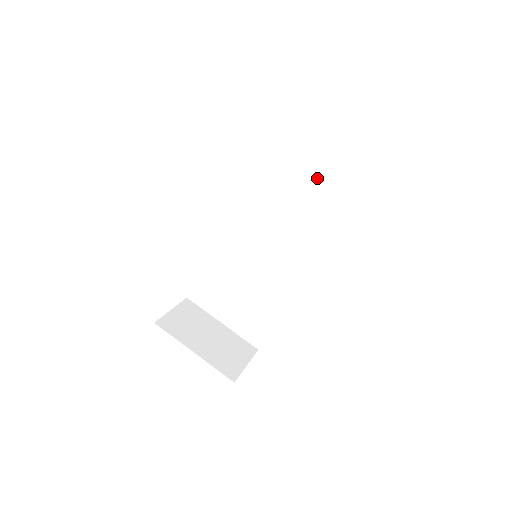
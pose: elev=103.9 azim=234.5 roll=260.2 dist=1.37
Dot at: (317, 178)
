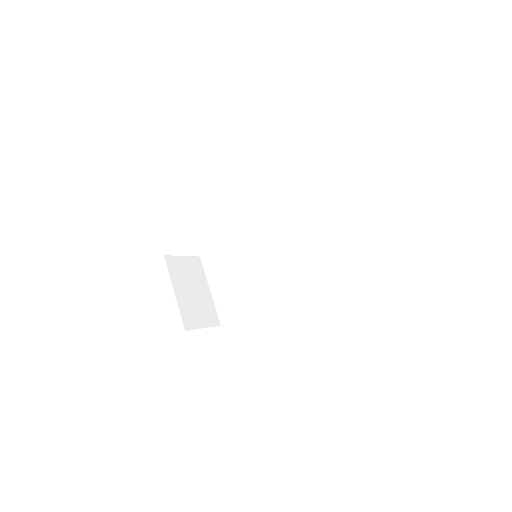
Dot at: (333, 232)
